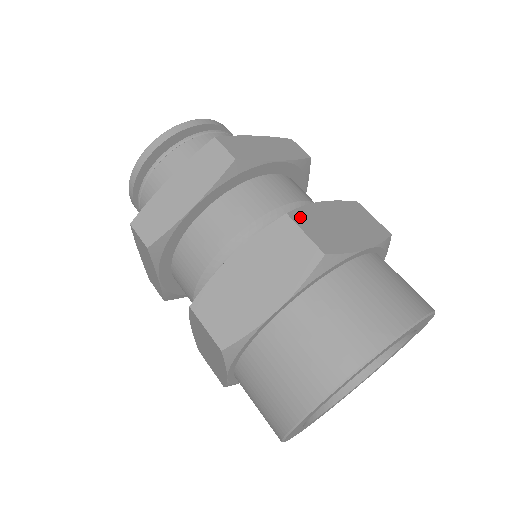
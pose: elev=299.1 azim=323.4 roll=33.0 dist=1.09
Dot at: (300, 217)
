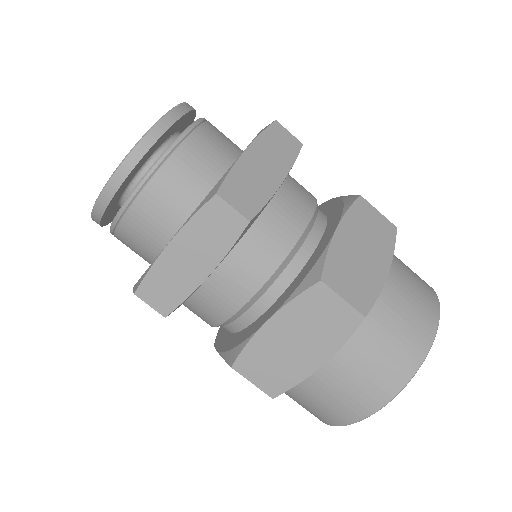
Dot at: (332, 275)
